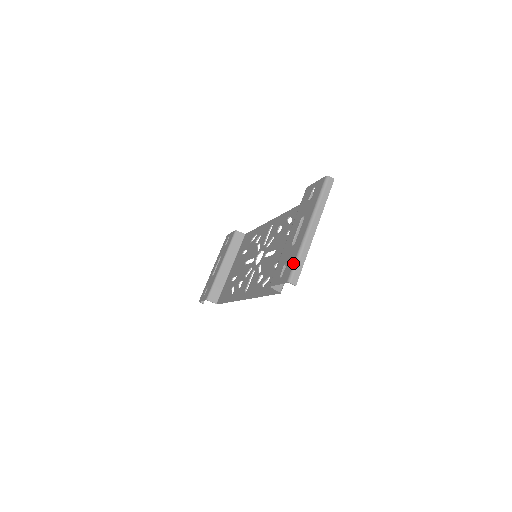
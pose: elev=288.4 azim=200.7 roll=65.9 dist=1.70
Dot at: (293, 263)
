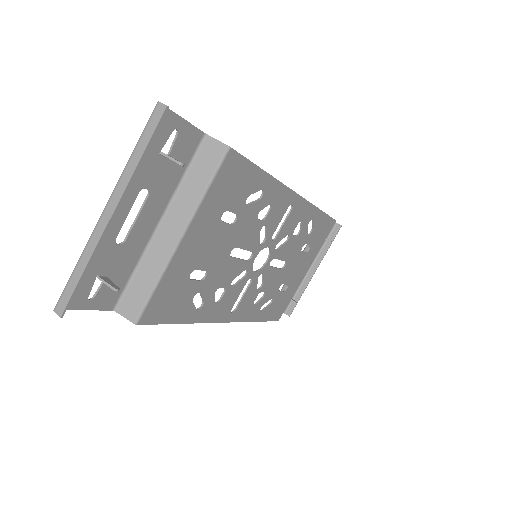
Dot at: (72, 275)
